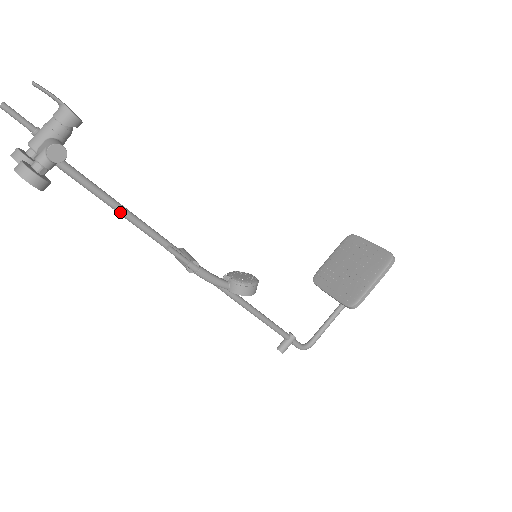
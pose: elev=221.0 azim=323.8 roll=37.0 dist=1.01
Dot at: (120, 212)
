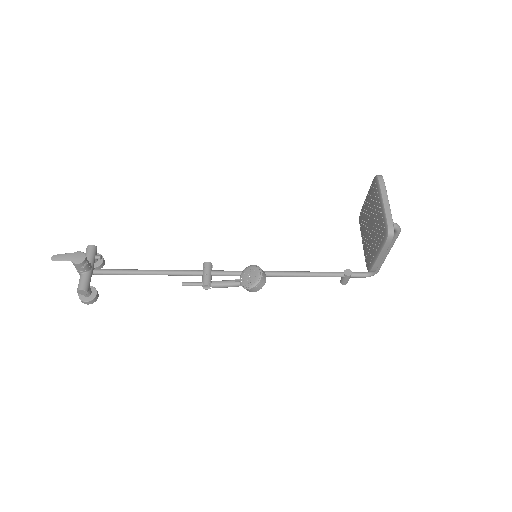
Dot at: occluded
